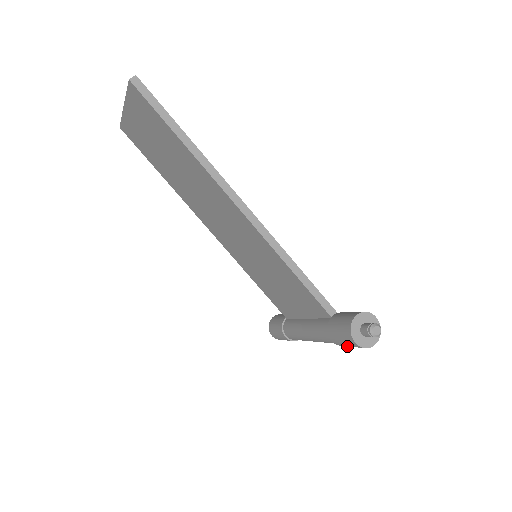
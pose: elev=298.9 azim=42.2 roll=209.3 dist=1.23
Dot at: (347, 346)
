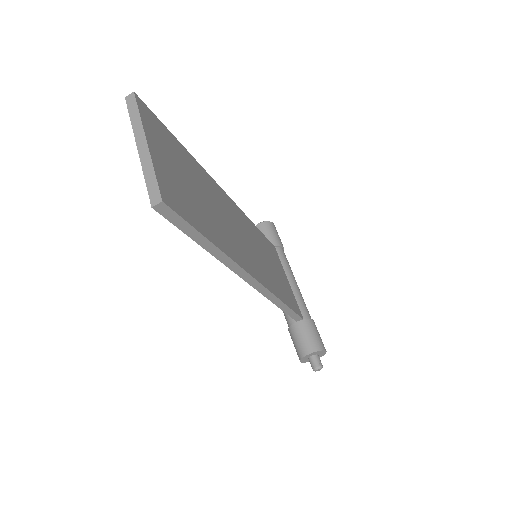
Dot at: occluded
